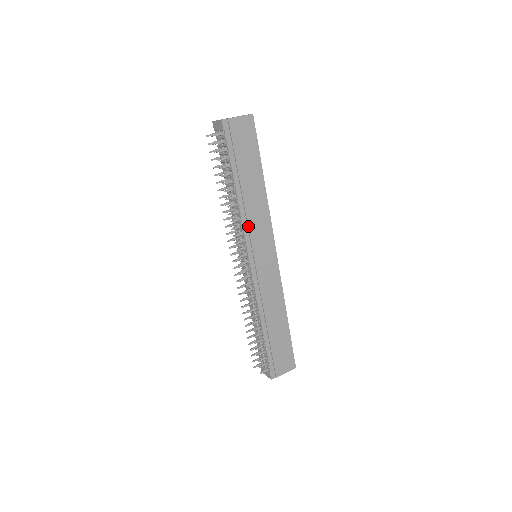
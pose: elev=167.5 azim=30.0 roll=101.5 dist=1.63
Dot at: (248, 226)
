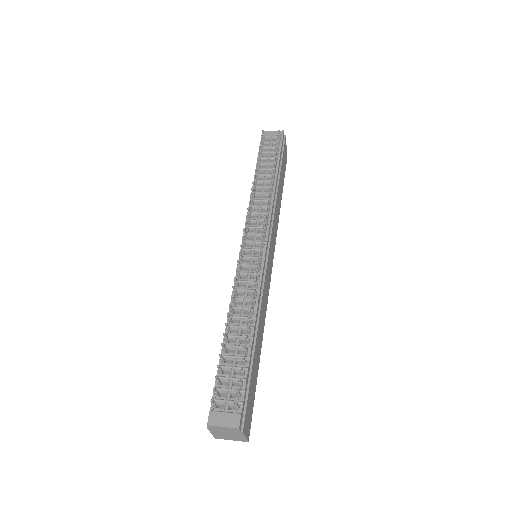
Dot at: (274, 215)
